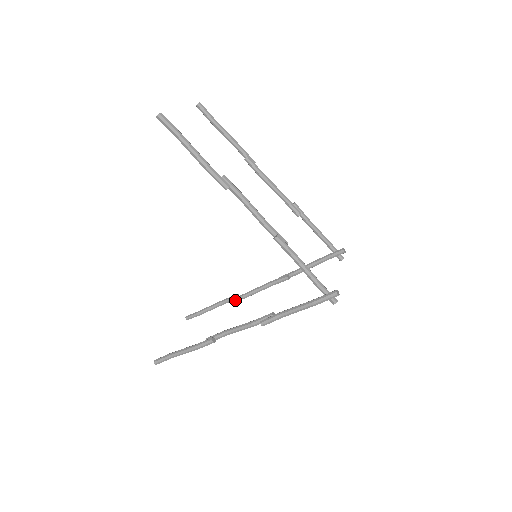
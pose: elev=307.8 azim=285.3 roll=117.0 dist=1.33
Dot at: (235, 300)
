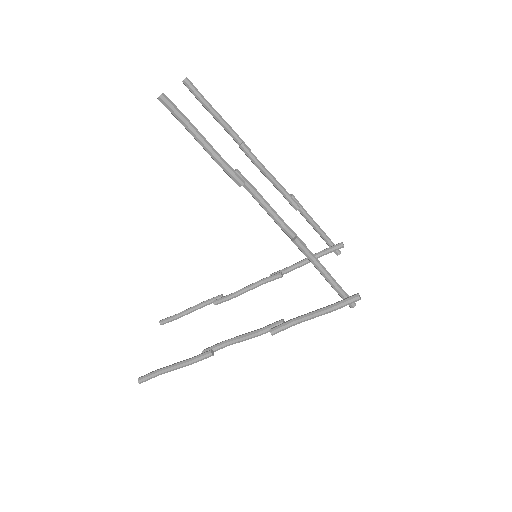
Dot at: (220, 301)
